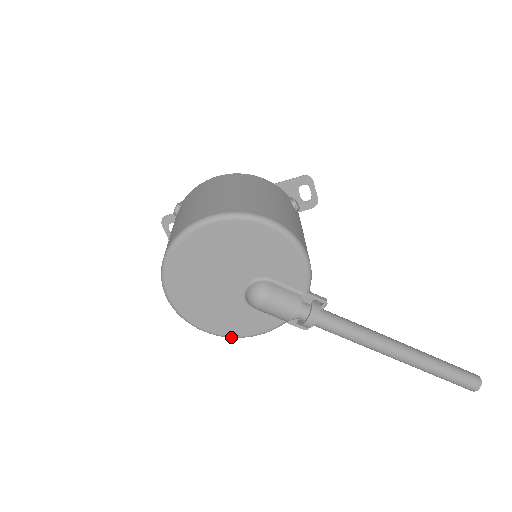
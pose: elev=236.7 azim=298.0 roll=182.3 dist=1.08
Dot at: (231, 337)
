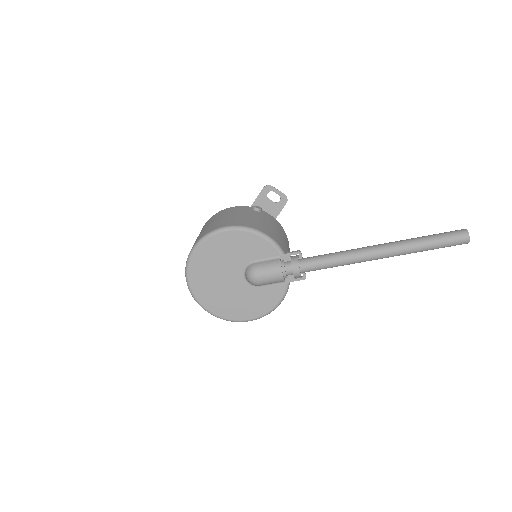
Dot at: occluded
